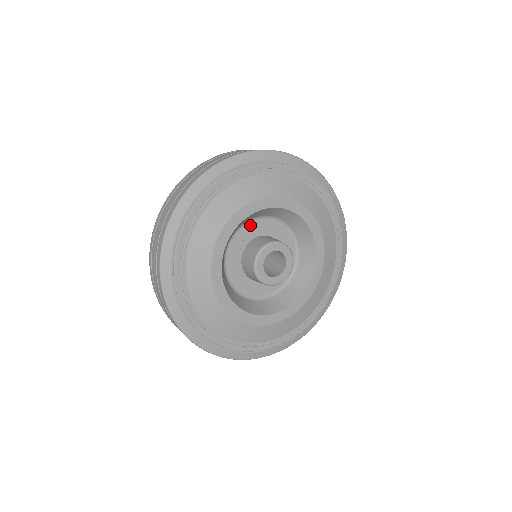
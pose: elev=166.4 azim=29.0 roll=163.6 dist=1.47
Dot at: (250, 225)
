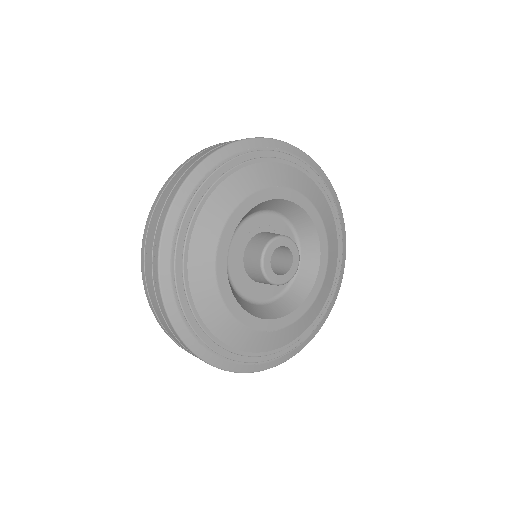
Dot at: (274, 218)
